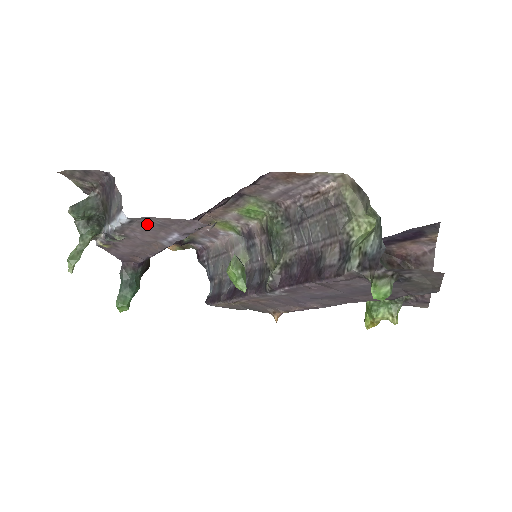
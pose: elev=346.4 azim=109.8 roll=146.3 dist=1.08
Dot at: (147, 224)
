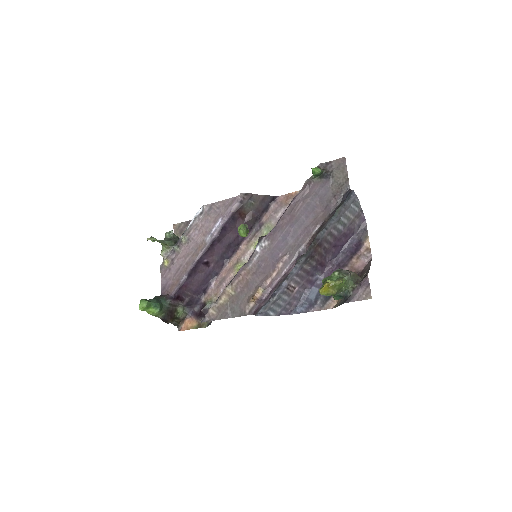
Dot at: (209, 214)
